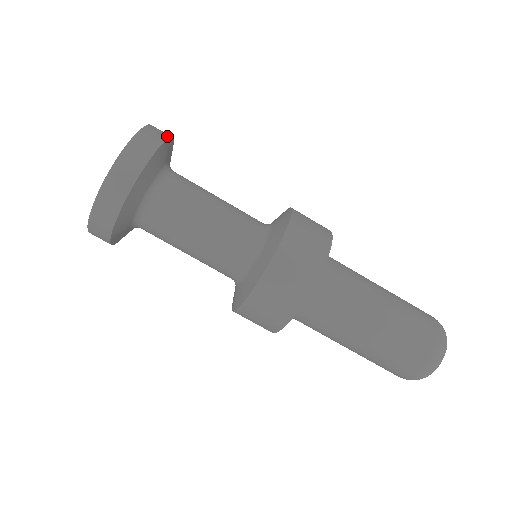
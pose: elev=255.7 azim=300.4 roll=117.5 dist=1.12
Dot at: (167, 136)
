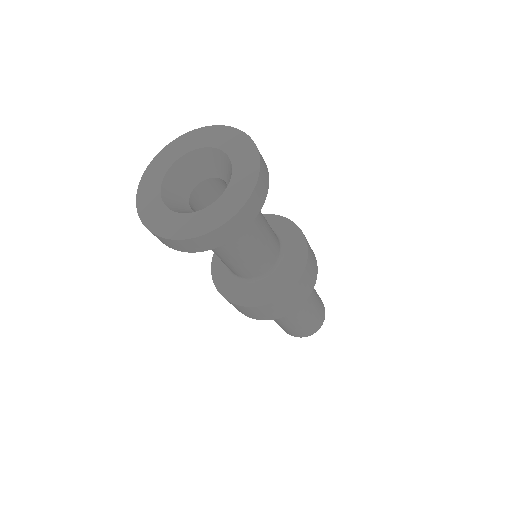
Dot at: (261, 205)
